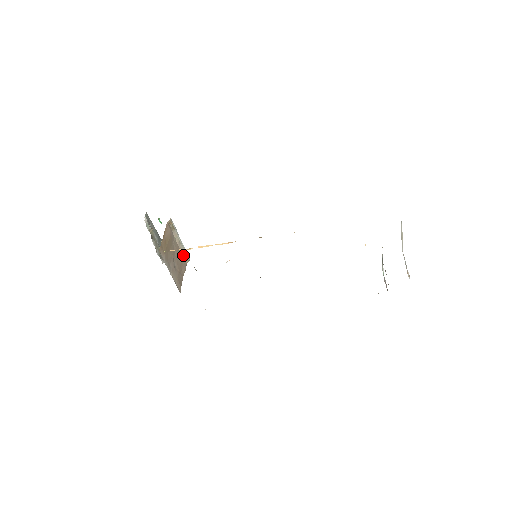
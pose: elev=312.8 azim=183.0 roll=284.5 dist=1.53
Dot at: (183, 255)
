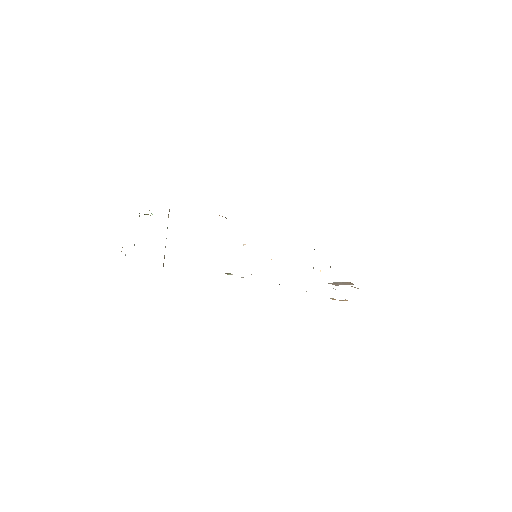
Dot at: occluded
